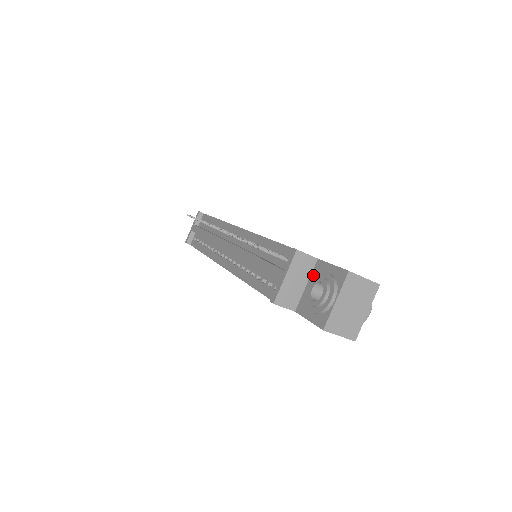
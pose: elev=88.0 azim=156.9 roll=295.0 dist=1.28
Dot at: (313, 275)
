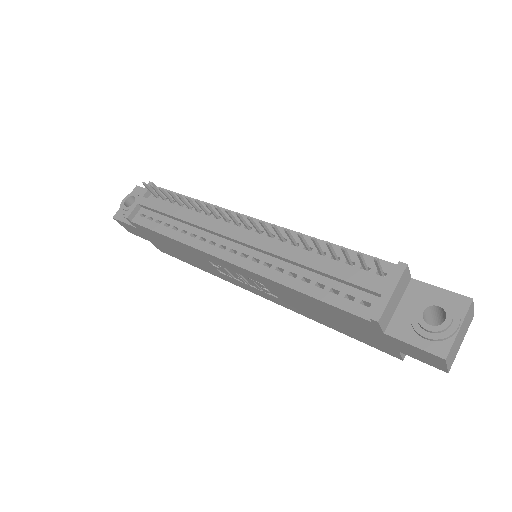
Dot at: (408, 295)
